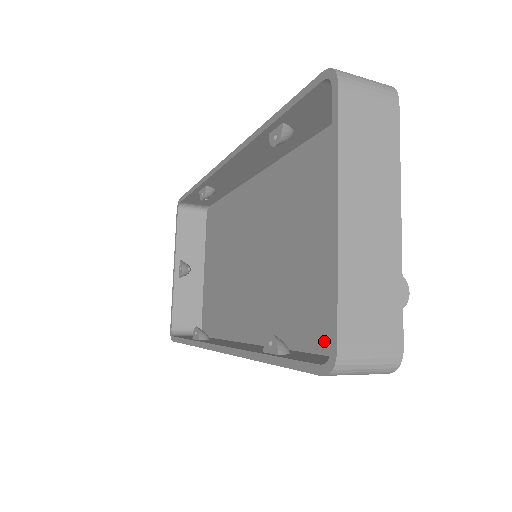
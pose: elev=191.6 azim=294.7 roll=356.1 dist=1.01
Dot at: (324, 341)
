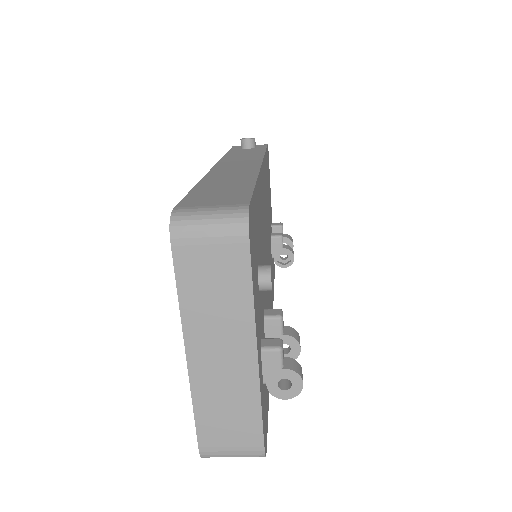
Dot at: occluded
